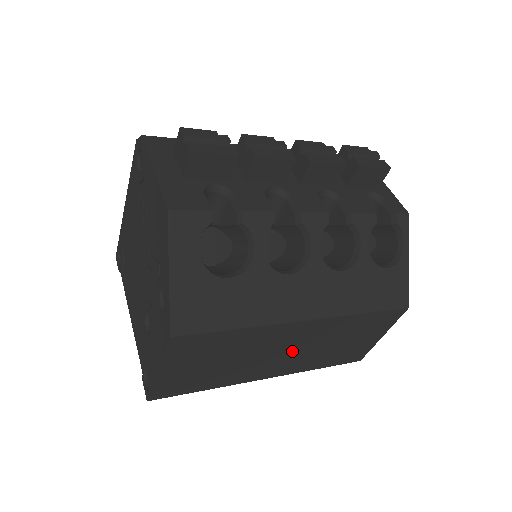
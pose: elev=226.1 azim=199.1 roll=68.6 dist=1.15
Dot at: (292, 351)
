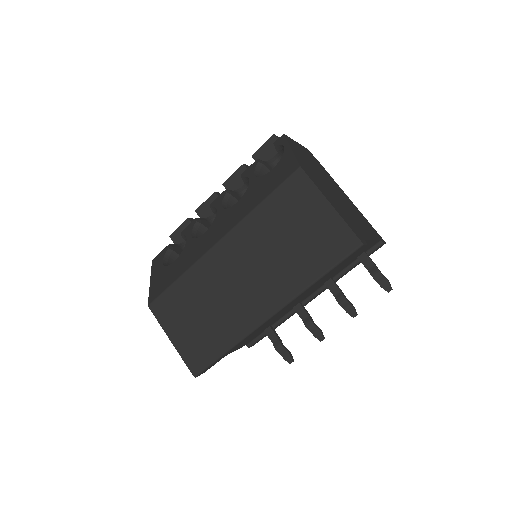
Dot at: (249, 275)
